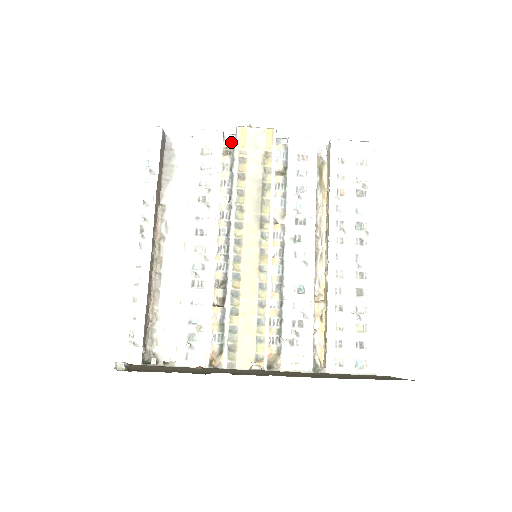
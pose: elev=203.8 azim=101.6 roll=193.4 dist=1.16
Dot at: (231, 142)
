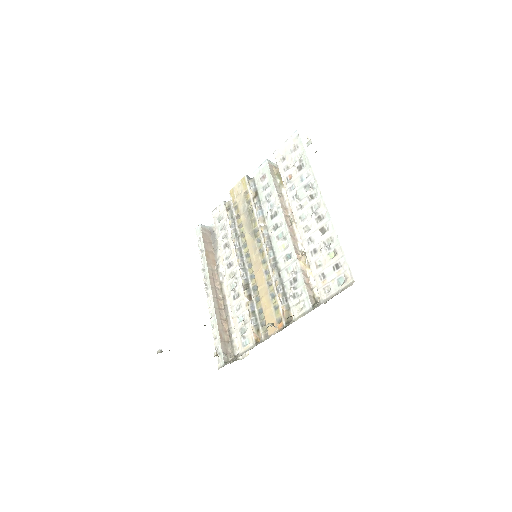
Dot at: (227, 203)
